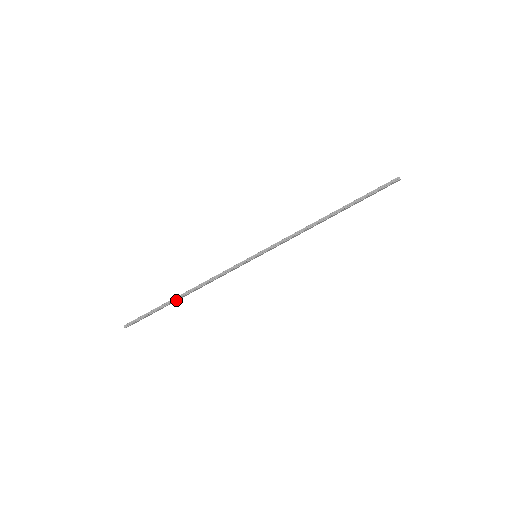
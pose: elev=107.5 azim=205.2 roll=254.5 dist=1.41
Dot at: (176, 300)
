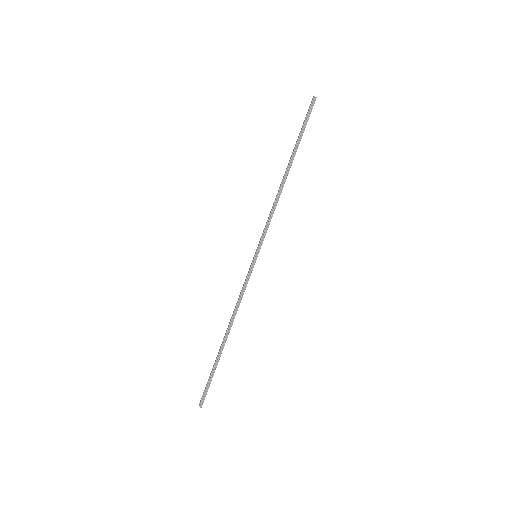
Dot at: (223, 348)
